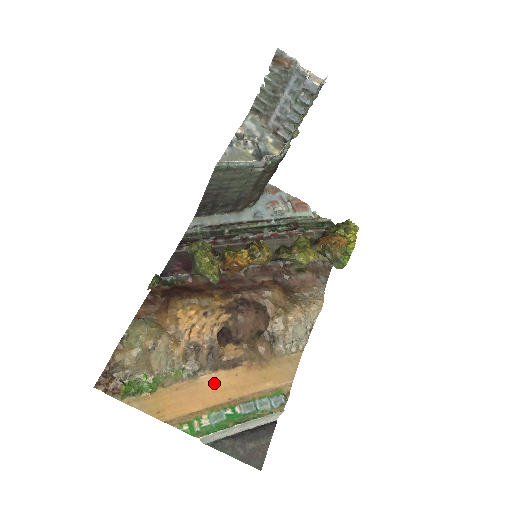
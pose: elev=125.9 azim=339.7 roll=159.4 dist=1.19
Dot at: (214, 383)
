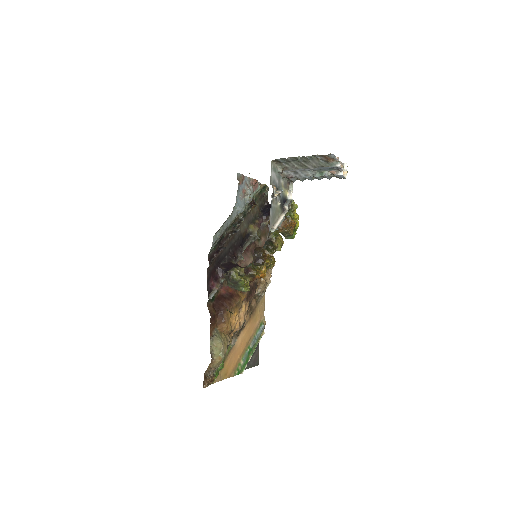
Dot at: (240, 341)
